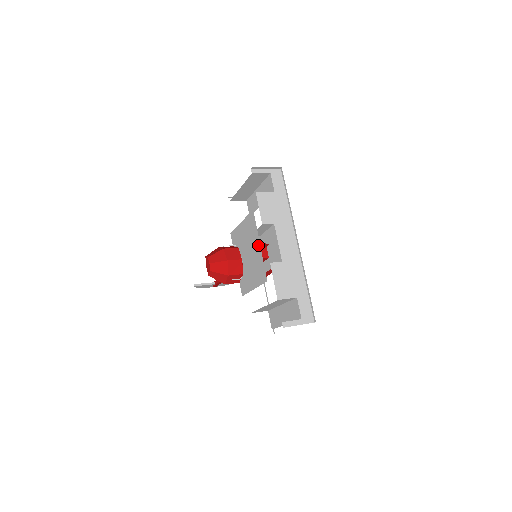
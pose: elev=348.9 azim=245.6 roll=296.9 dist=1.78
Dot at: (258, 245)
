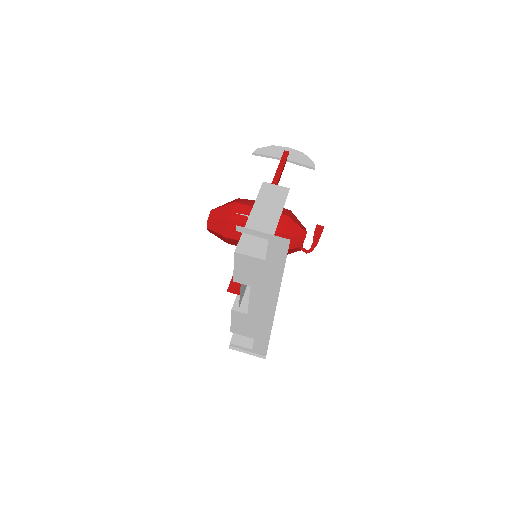
Dot at: occluded
